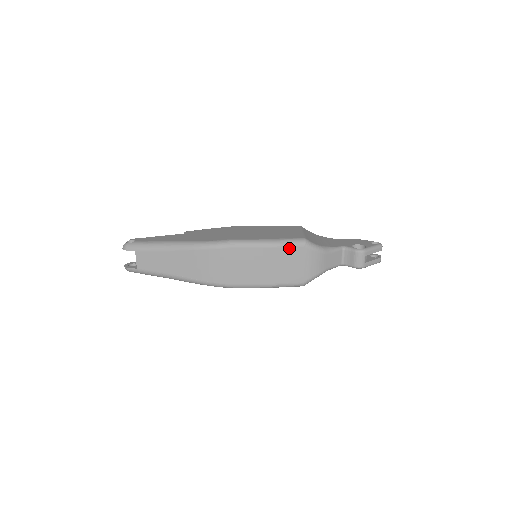
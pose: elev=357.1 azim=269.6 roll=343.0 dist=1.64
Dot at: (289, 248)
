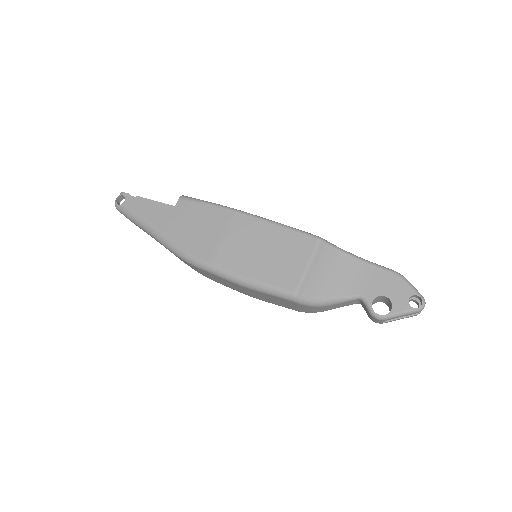
Dot at: (274, 296)
